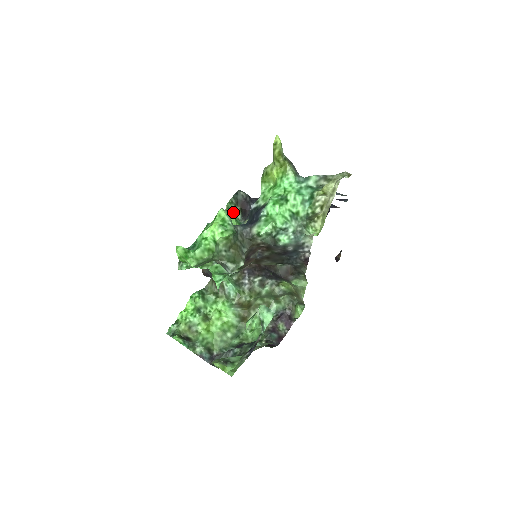
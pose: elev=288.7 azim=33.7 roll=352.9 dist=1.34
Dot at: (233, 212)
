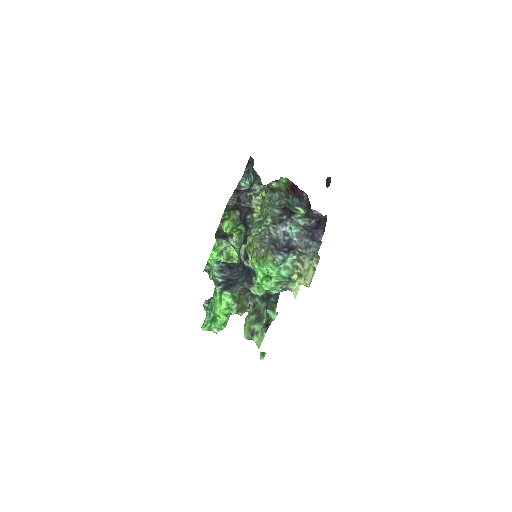
Dot at: (228, 219)
